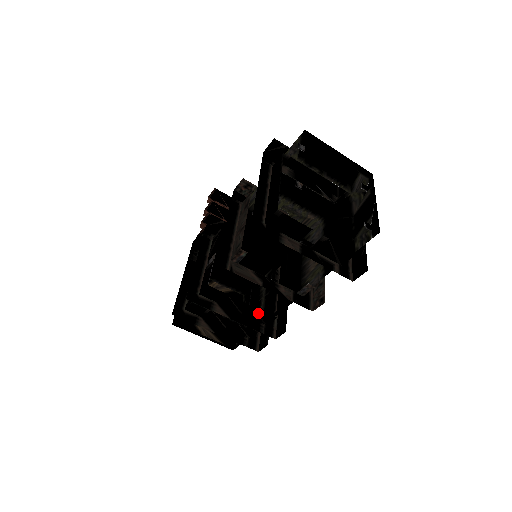
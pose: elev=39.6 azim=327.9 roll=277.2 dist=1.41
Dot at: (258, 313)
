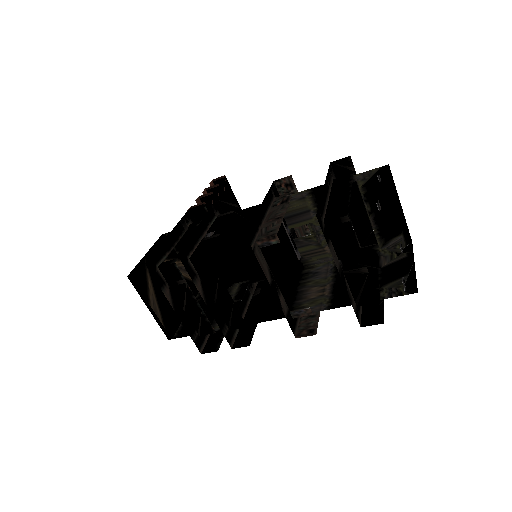
Dot at: (232, 312)
